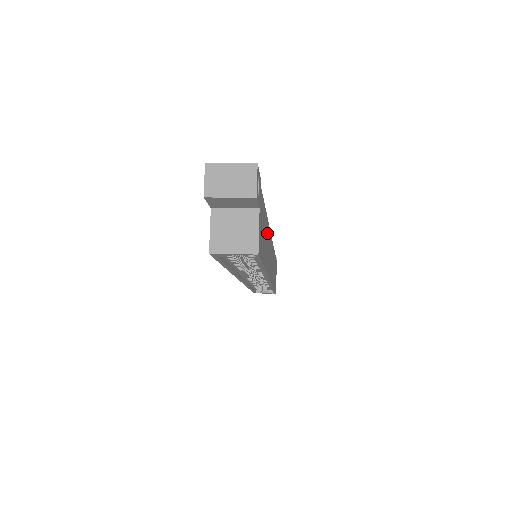
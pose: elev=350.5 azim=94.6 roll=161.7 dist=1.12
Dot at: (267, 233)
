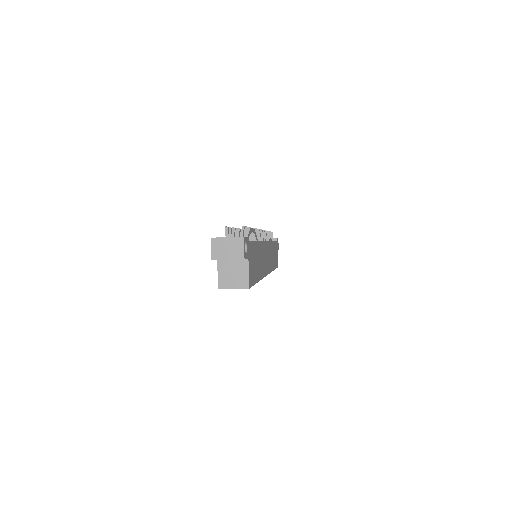
Dot at: (260, 251)
